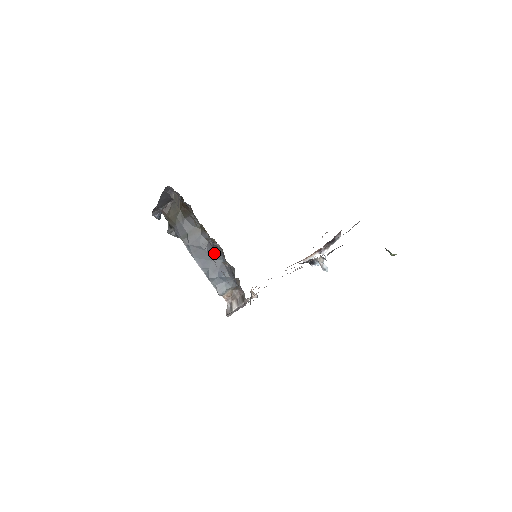
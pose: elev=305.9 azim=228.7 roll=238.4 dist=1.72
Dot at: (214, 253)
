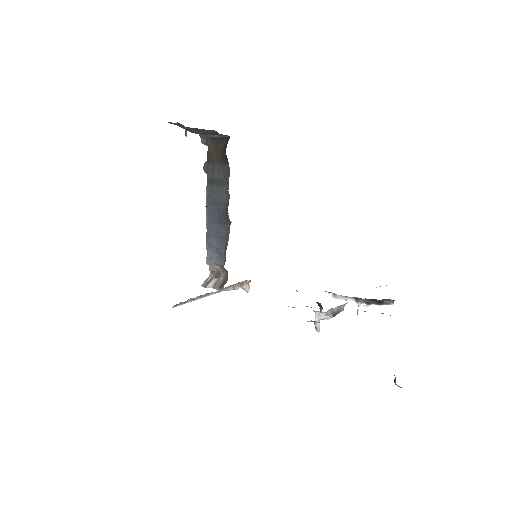
Dot at: (225, 219)
